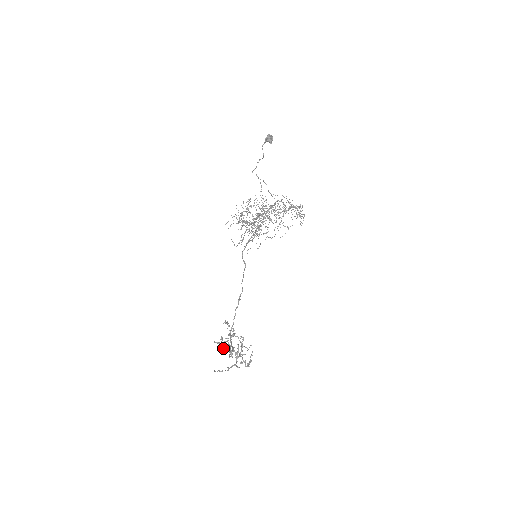
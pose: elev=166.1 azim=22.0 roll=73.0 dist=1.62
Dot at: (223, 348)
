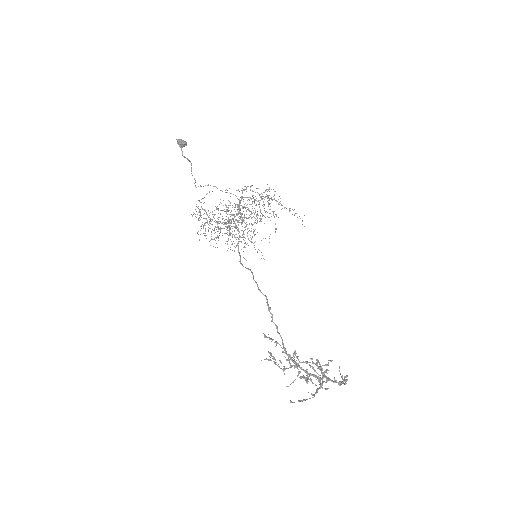
Dot at: (283, 368)
